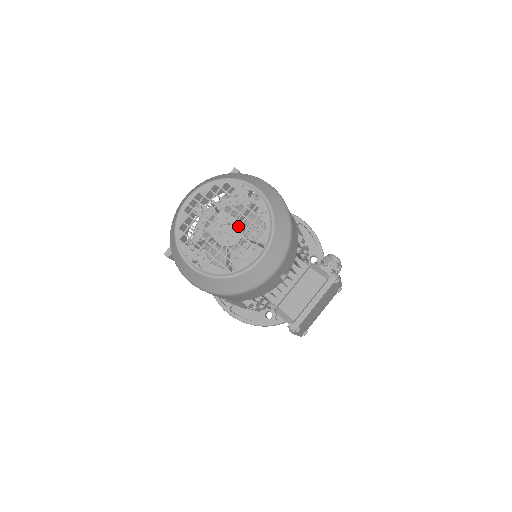
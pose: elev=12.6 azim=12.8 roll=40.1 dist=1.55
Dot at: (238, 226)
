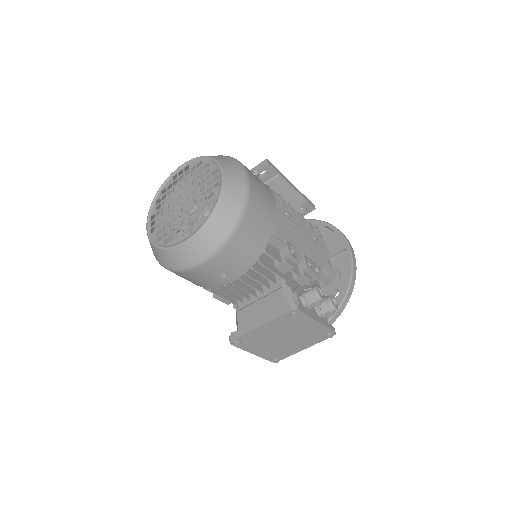
Dot at: (191, 205)
